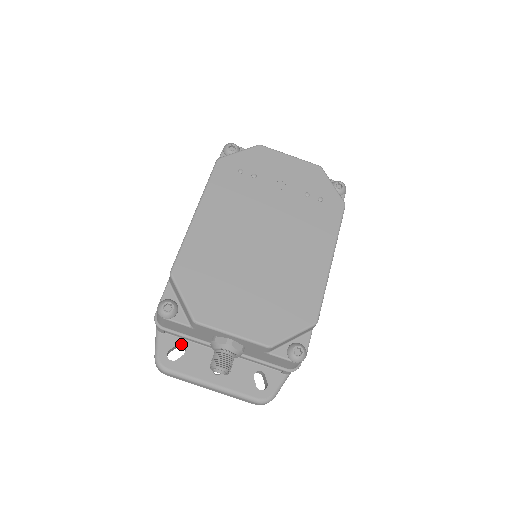
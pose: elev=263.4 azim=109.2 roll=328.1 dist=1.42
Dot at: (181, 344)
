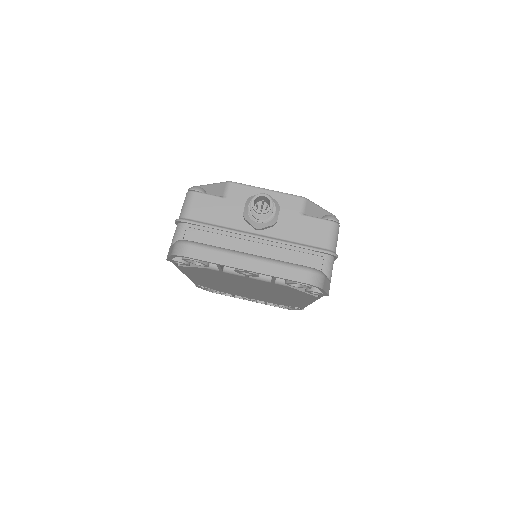
Dot at: occluded
